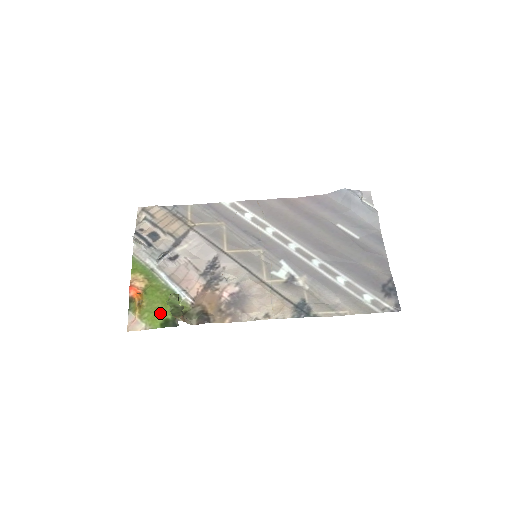
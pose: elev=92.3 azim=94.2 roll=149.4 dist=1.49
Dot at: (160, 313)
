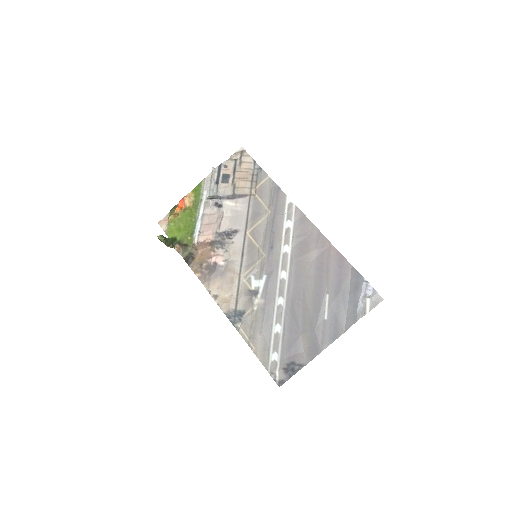
Dot at: (178, 231)
